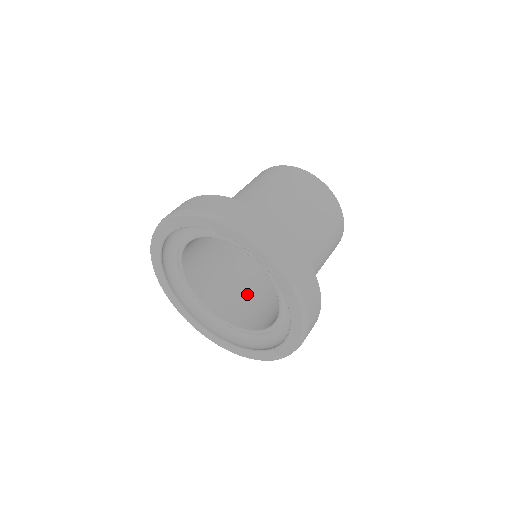
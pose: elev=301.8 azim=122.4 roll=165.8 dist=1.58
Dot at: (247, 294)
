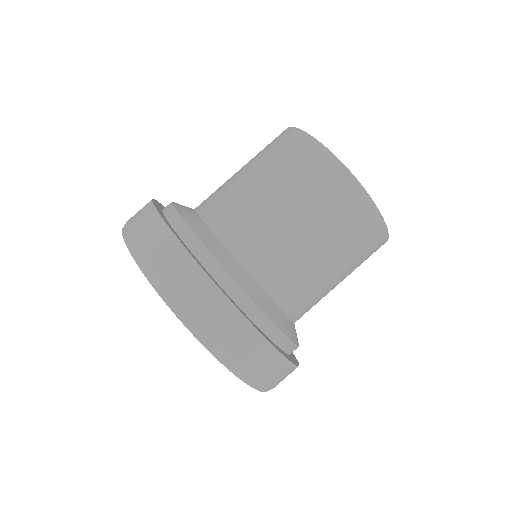
Dot at: occluded
